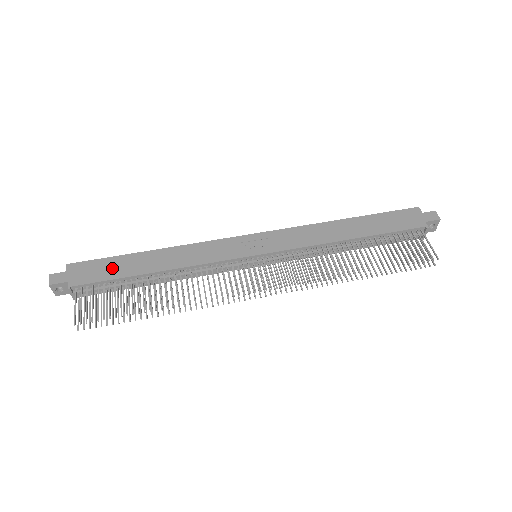
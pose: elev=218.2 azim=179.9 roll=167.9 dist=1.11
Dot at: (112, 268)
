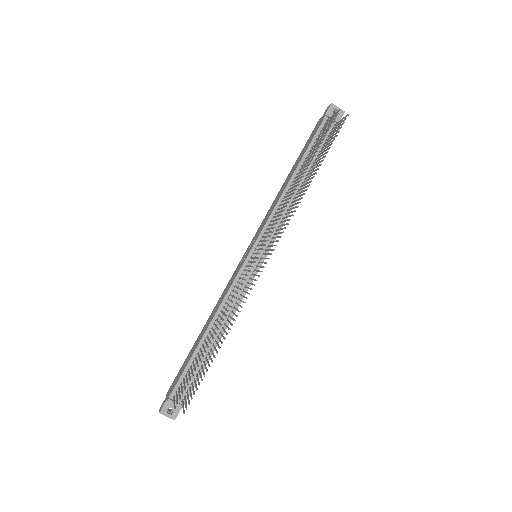
Dot at: (186, 362)
